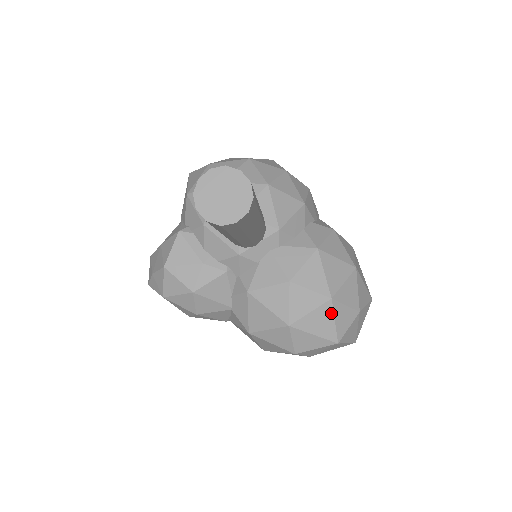
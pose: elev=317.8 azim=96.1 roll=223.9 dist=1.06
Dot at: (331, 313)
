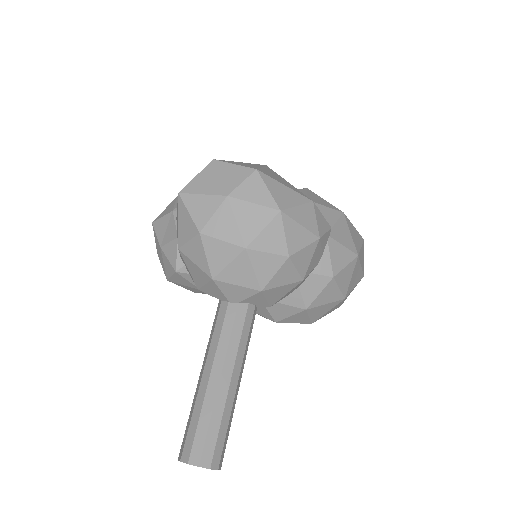
Dot at: occluded
